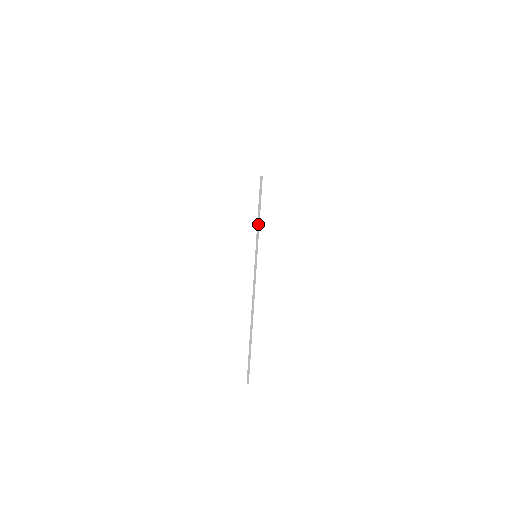
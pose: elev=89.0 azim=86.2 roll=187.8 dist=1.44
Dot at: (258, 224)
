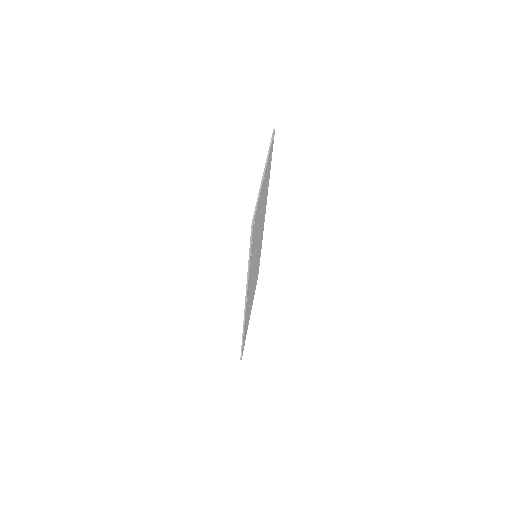
Dot at: (270, 145)
